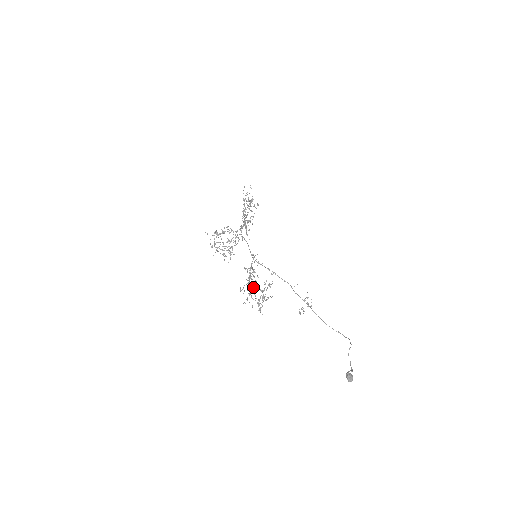
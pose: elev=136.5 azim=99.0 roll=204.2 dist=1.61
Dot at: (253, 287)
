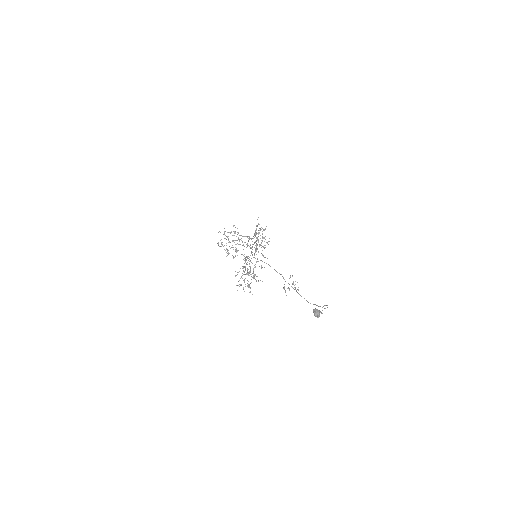
Dot at: (247, 274)
